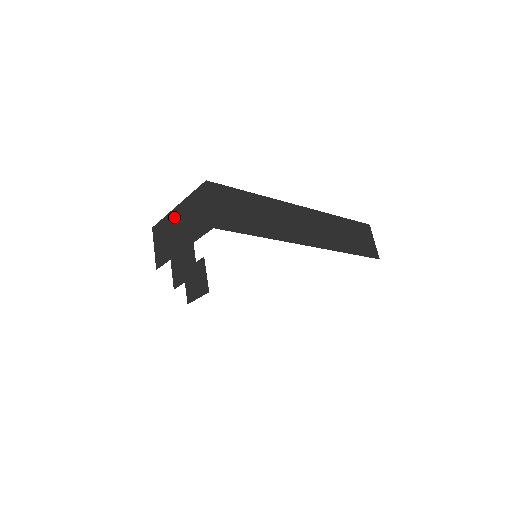
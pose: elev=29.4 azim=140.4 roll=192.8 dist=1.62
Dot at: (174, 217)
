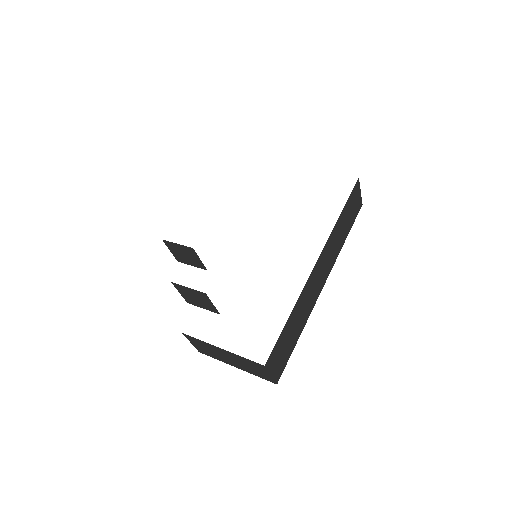
Dot at: (218, 350)
